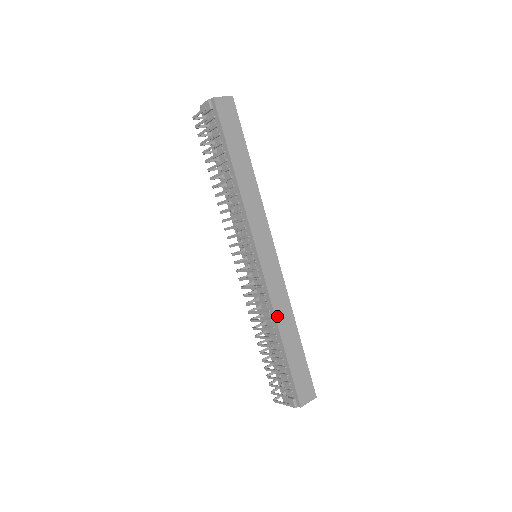
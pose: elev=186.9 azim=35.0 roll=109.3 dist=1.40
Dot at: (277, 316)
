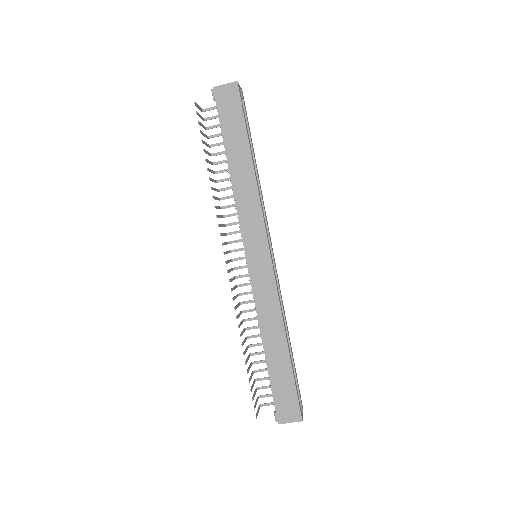
Dot at: (261, 324)
